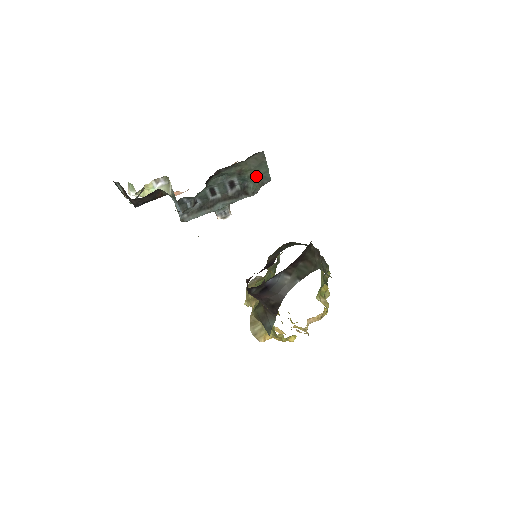
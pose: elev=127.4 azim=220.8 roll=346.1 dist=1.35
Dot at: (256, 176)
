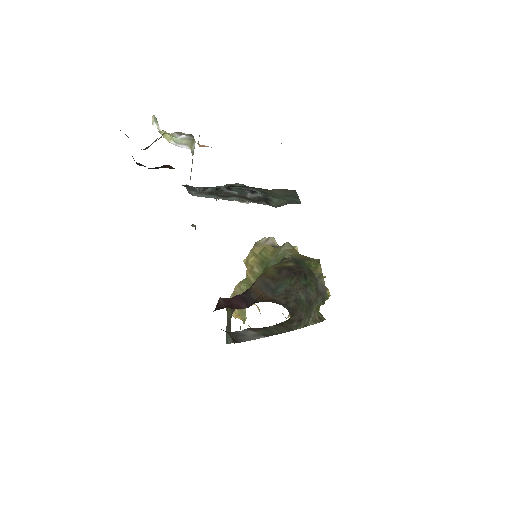
Dot at: (284, 197)
